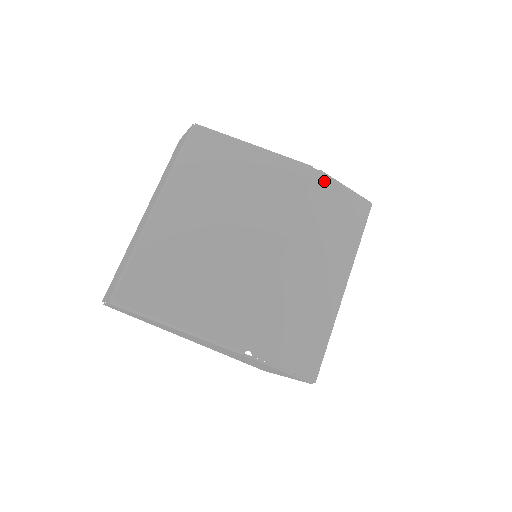
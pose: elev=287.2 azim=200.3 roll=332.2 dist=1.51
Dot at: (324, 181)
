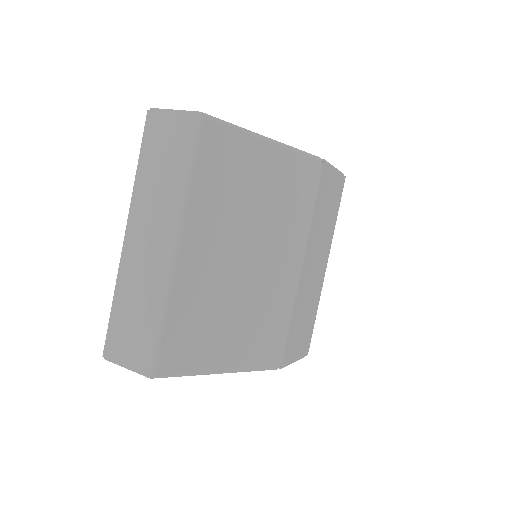
Dot at: (327, 172)
